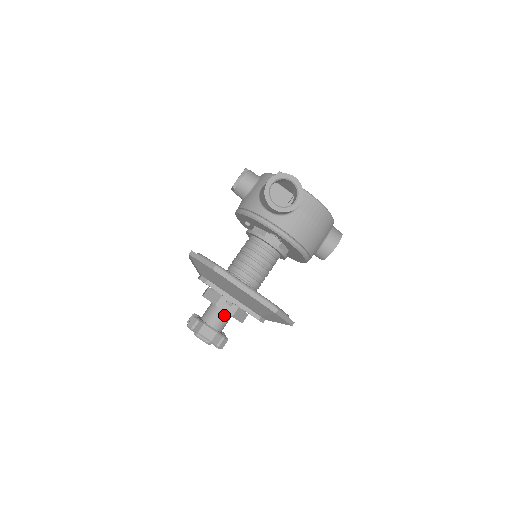
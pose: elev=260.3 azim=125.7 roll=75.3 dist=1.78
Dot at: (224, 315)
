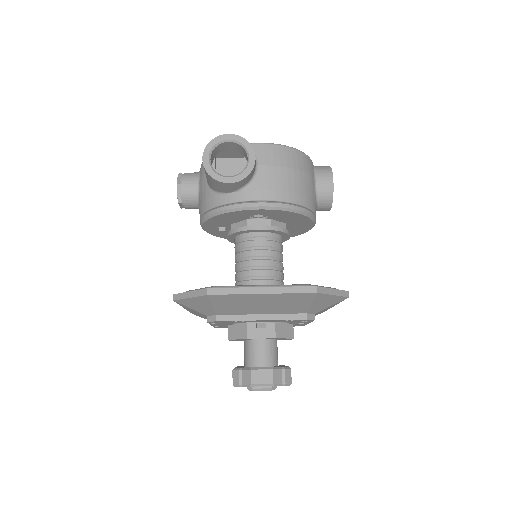
Dot at: (266, 344)
